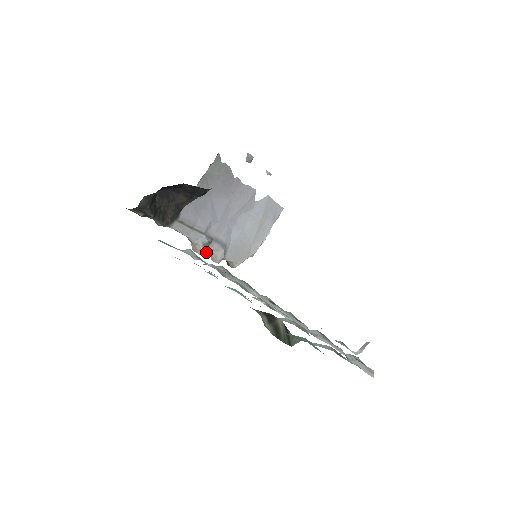
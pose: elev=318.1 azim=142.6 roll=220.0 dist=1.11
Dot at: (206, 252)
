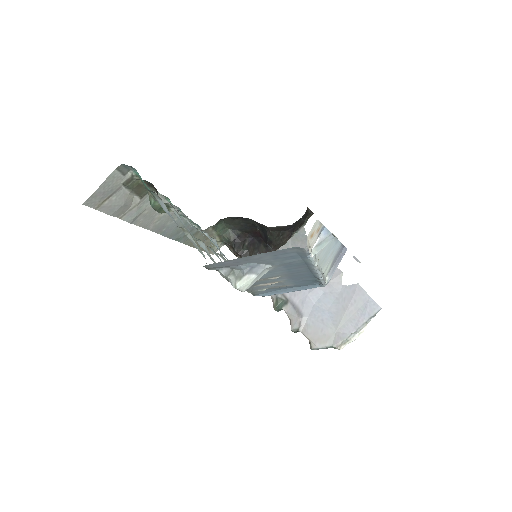
Dot at: (277, 306)
